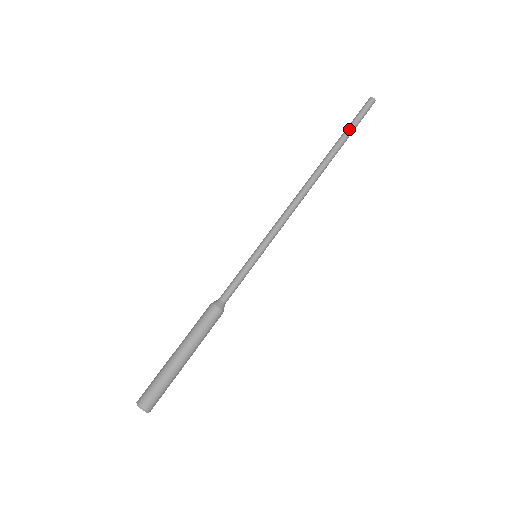
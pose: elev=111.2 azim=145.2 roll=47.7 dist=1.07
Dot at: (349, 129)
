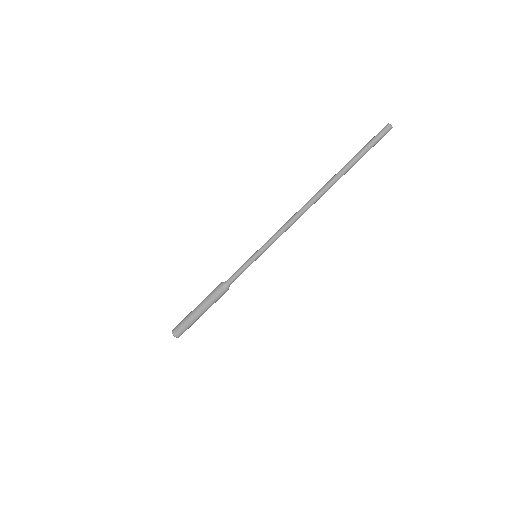
Dot at: (358, 160)
